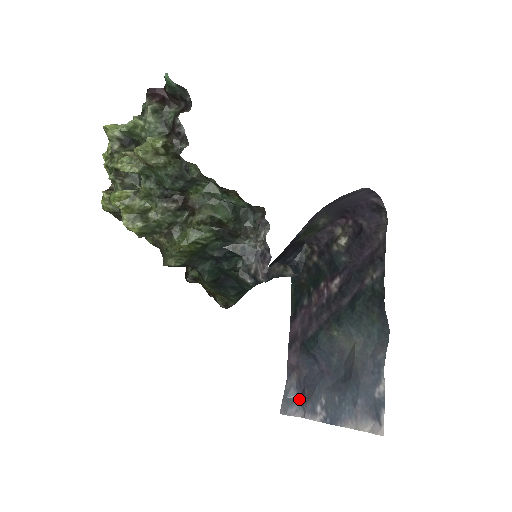
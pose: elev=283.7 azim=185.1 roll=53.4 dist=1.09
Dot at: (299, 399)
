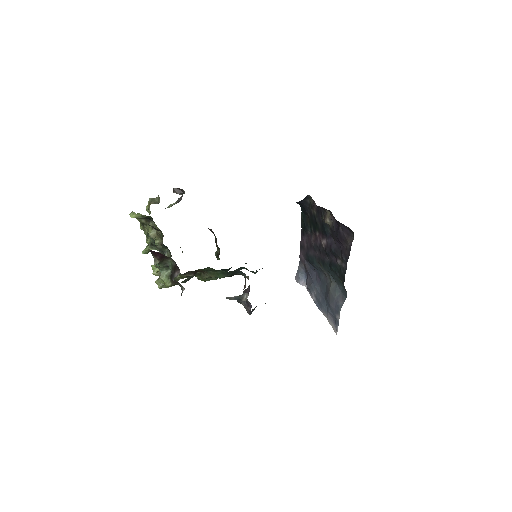
Dot at: (306, 276)
